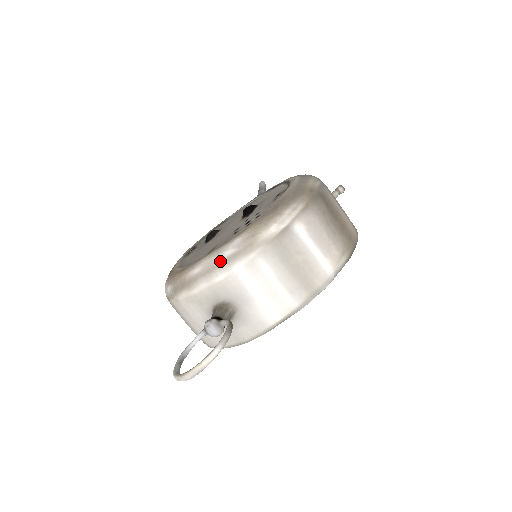
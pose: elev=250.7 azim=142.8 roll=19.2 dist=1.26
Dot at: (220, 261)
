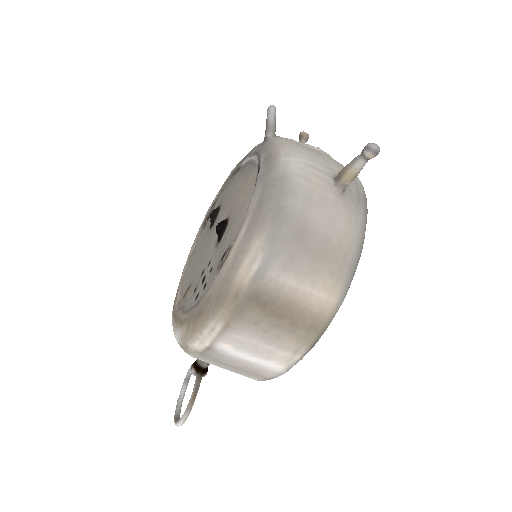
Dot at: (176, 339)
